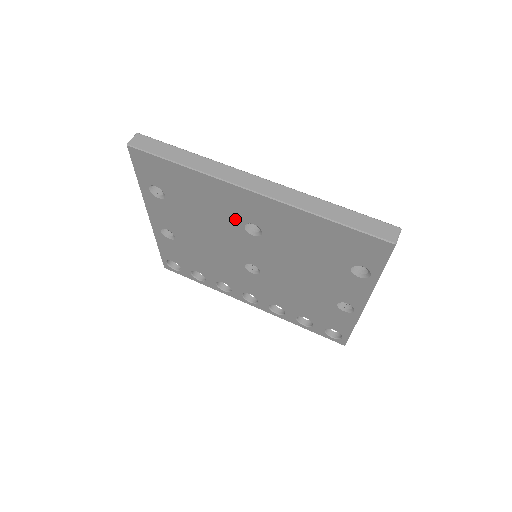
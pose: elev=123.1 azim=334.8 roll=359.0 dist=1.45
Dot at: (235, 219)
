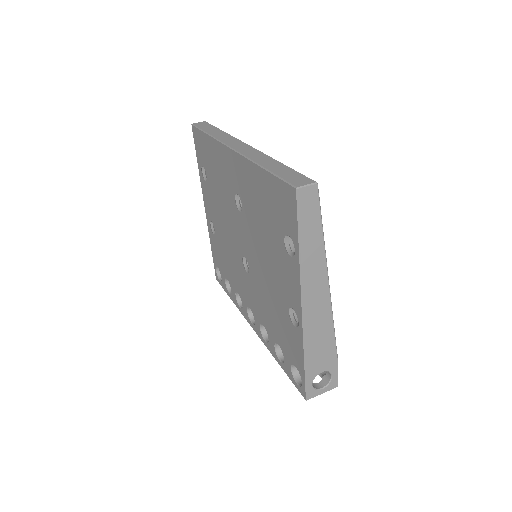
Dot at: (231, 191)
